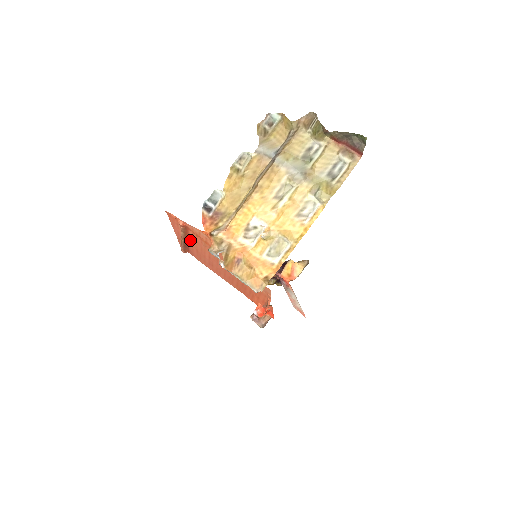
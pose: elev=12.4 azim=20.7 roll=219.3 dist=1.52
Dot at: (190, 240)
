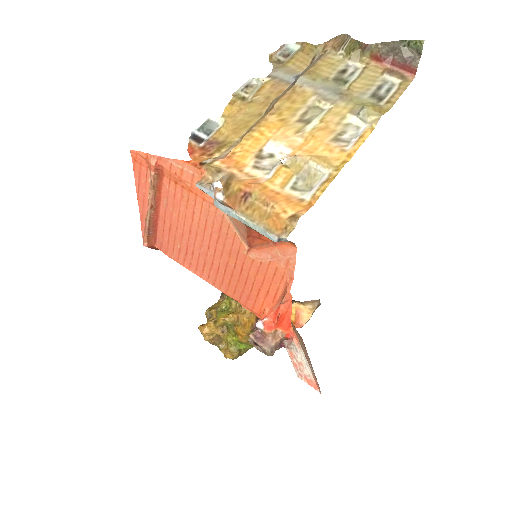
Dot at: (162, 206)
